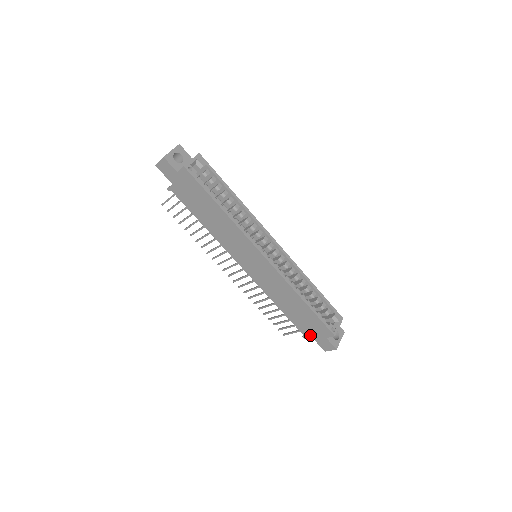
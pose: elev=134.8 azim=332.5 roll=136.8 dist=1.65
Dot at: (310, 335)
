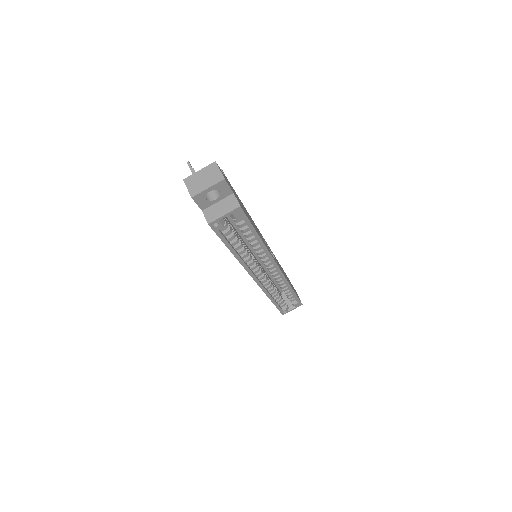
Dot at: occluded
